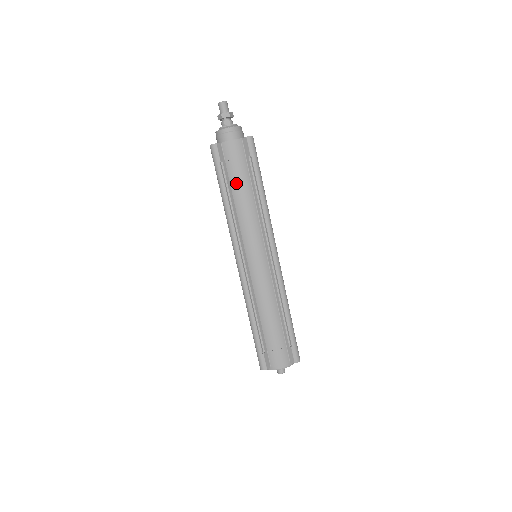
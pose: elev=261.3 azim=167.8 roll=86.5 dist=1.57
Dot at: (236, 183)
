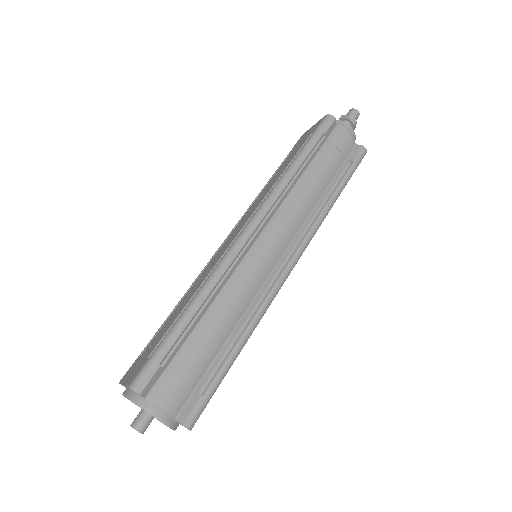
Dot at: (319, 165)
